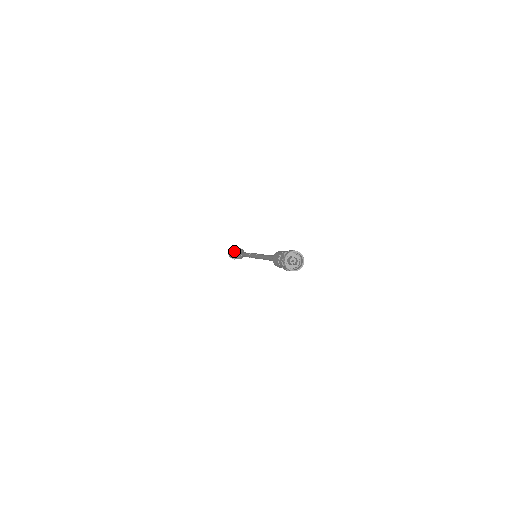
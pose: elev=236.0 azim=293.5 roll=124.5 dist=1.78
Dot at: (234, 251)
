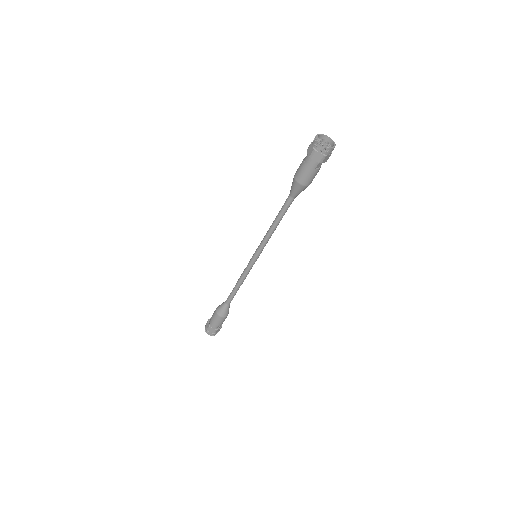
Dot at: (219, 305)
